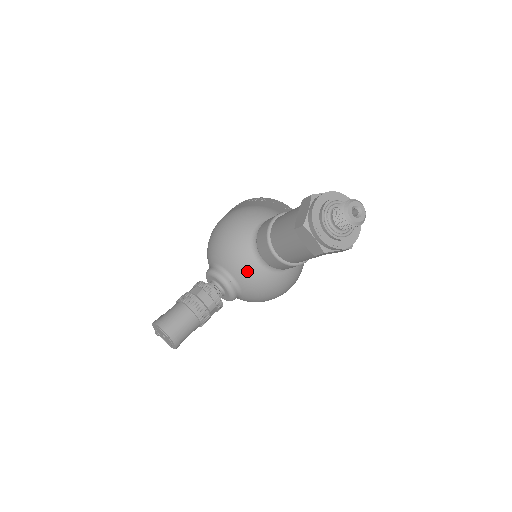
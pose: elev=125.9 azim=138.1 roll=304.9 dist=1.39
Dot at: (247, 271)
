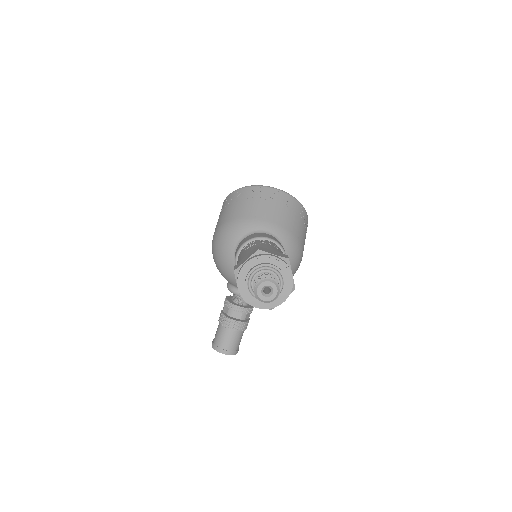
Dot at: occluded
